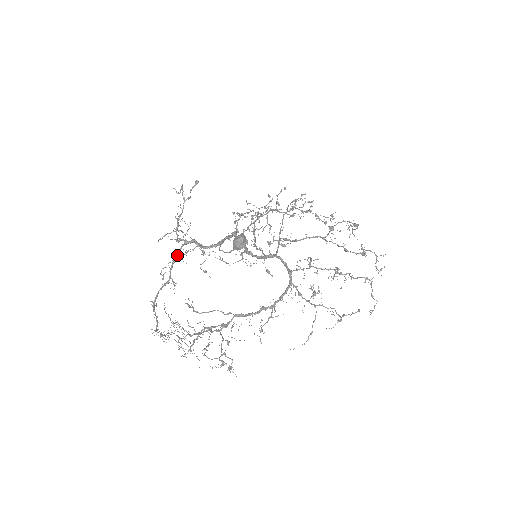
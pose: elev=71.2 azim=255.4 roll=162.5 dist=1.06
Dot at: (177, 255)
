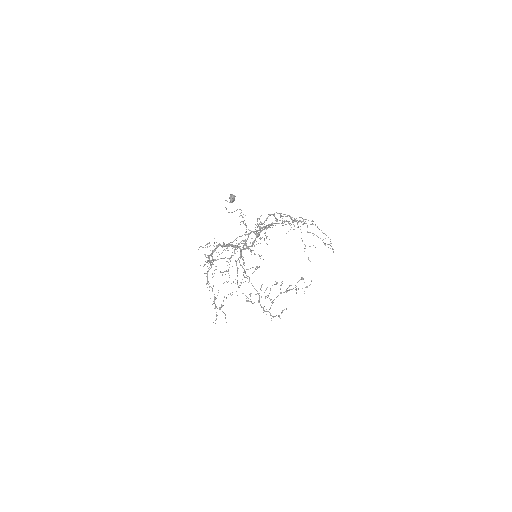
Dot at: occluded
